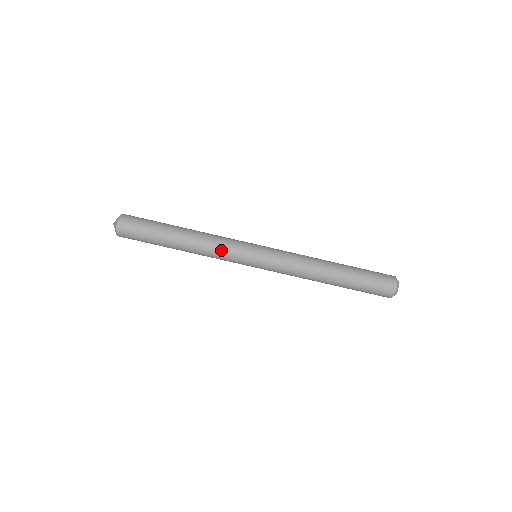
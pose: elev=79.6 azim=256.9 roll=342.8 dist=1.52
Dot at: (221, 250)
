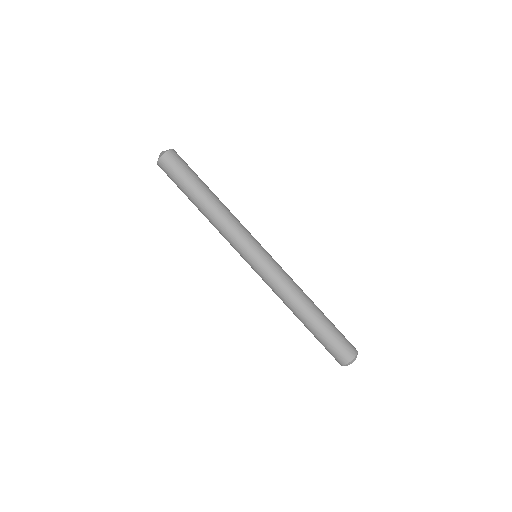
Dot at: (239, 224)
